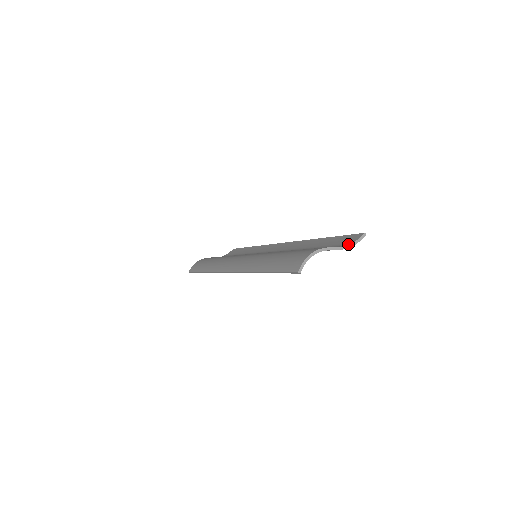
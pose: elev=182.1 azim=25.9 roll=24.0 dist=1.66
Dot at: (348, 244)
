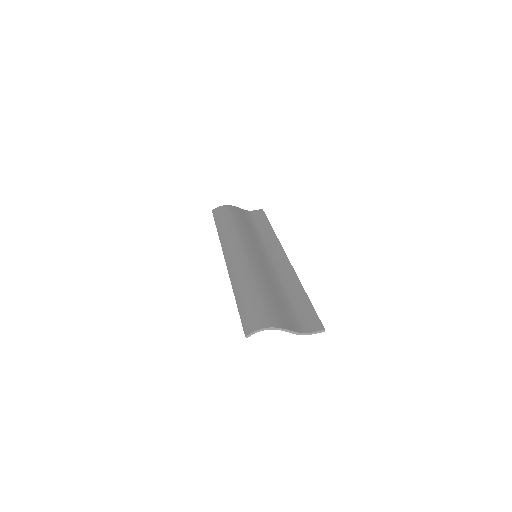
Dot at: (305, 330)
